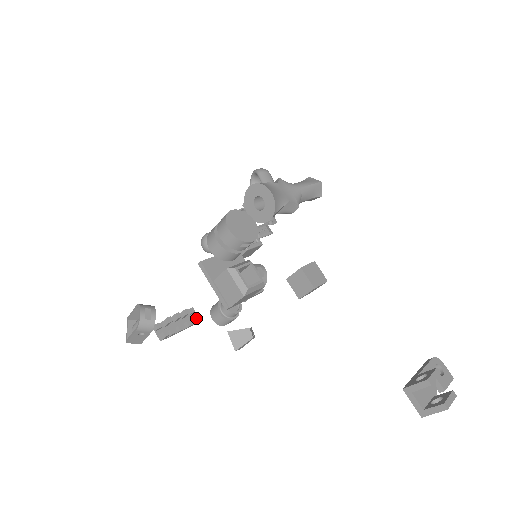
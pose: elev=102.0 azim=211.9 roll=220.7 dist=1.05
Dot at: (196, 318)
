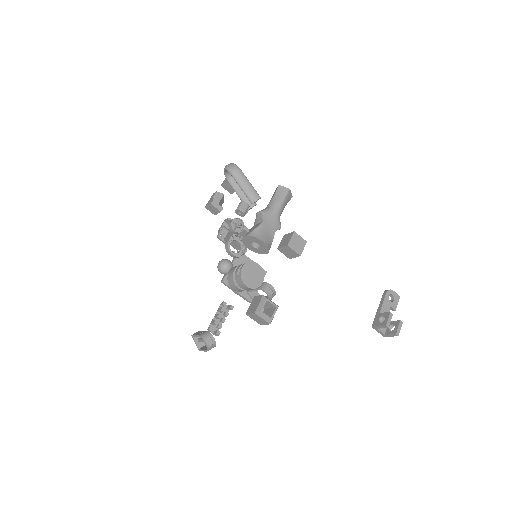
Dot at: (230, 309)
